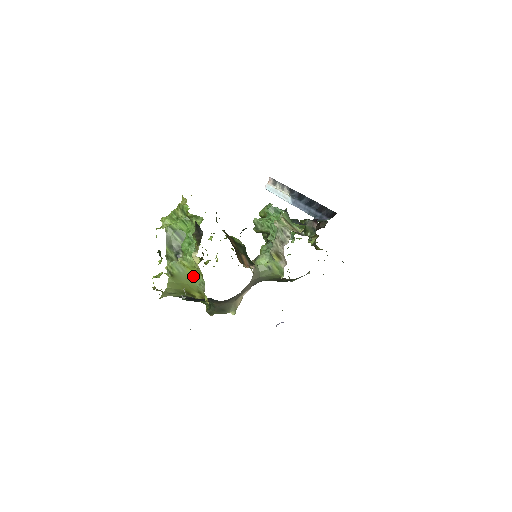
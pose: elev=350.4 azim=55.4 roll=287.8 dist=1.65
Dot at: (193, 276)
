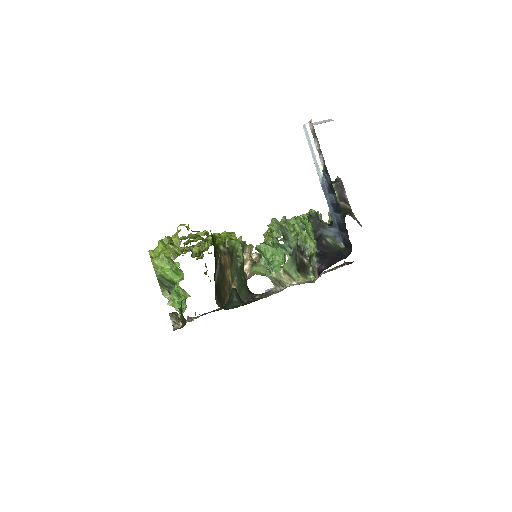
Dot at: occluded
